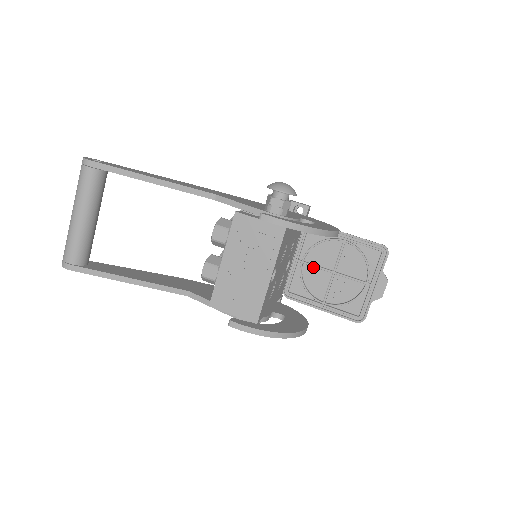
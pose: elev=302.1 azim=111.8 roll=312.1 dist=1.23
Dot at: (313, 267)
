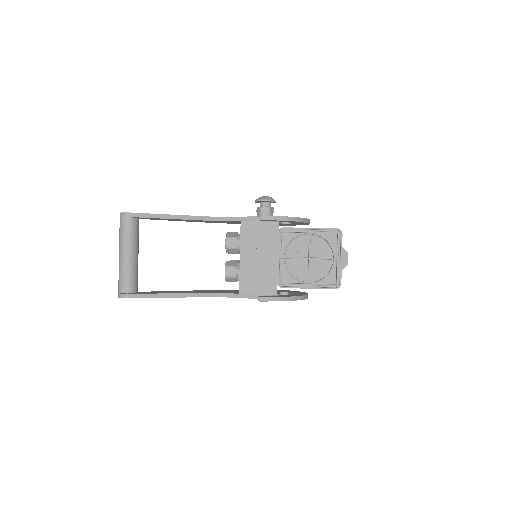
Dot at: (293, 259)
